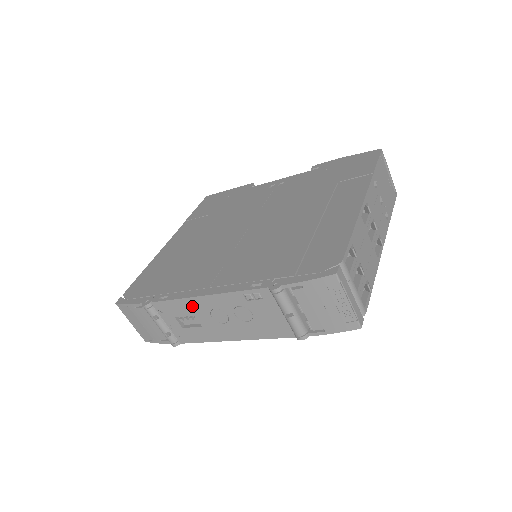
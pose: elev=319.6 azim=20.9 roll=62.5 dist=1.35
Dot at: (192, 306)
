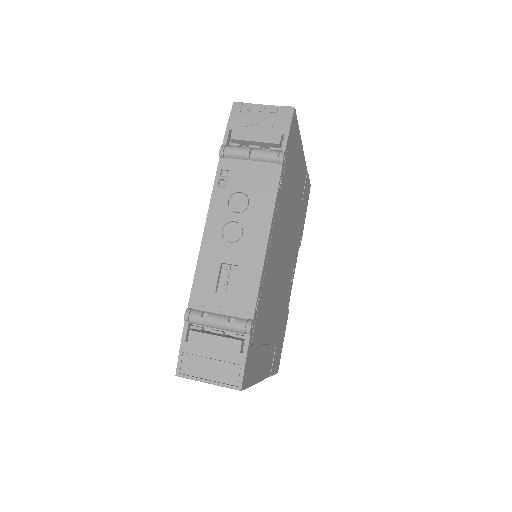
Dot at: (210, 256)
